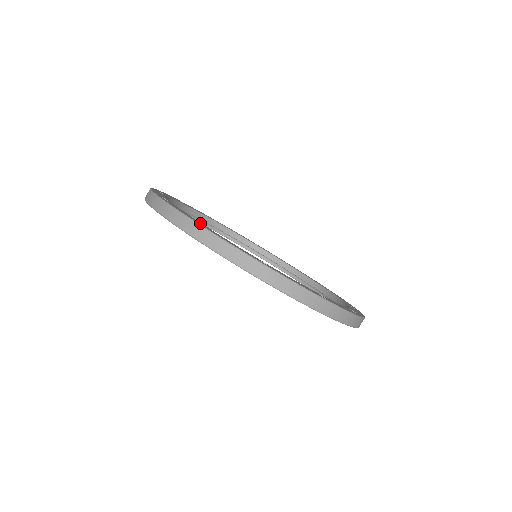
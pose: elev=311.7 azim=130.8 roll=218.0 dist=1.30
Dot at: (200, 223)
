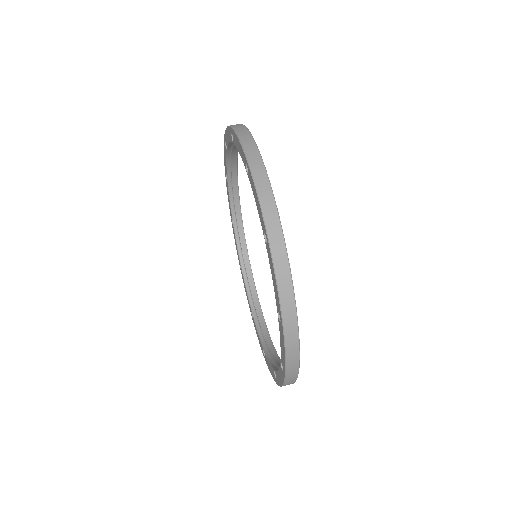
Dot at: occluded
